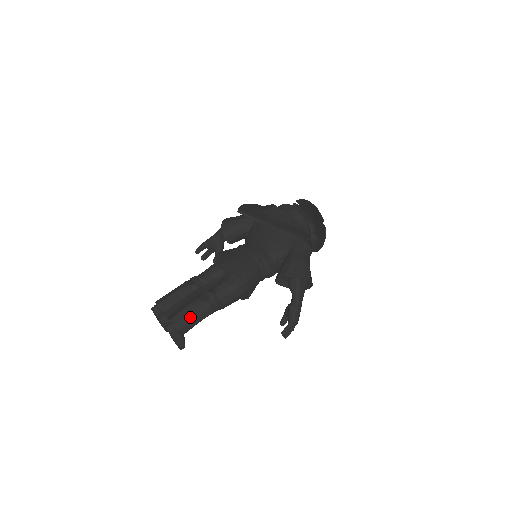
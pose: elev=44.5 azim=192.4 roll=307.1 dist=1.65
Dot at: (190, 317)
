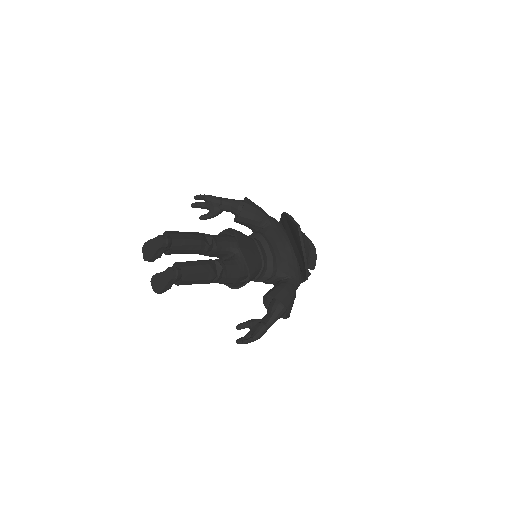
Dot at: (196, 277)
